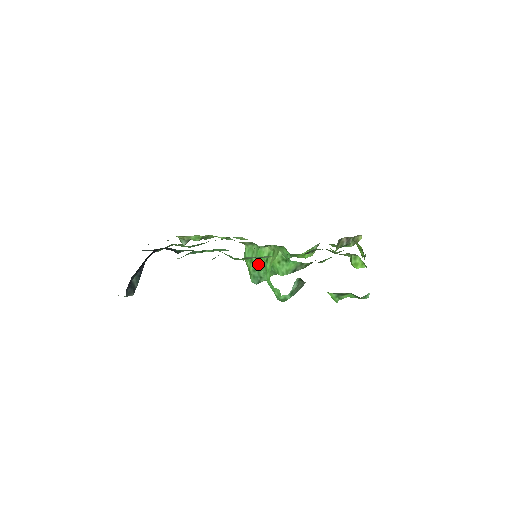
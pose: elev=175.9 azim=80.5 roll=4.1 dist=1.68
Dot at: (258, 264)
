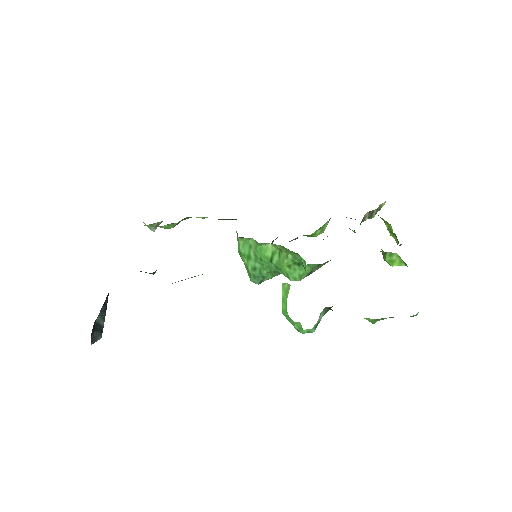
Dot at: (258, 262)
